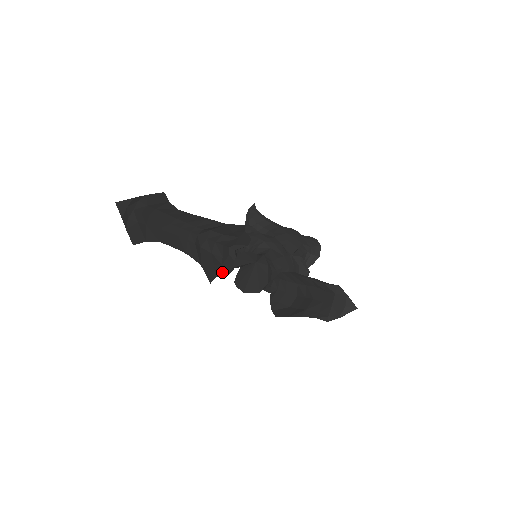
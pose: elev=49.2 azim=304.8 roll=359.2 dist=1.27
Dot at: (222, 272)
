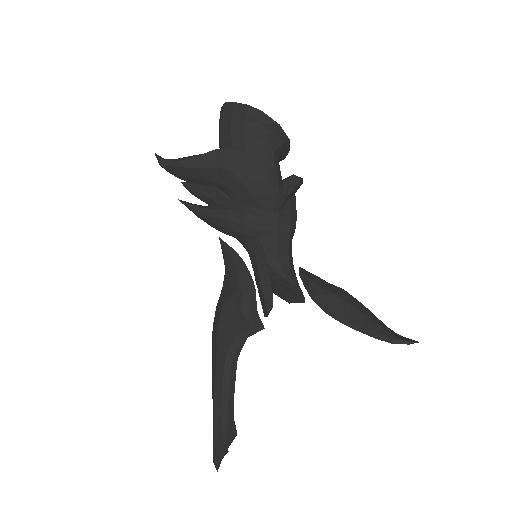
Dot at: (252, 297)
